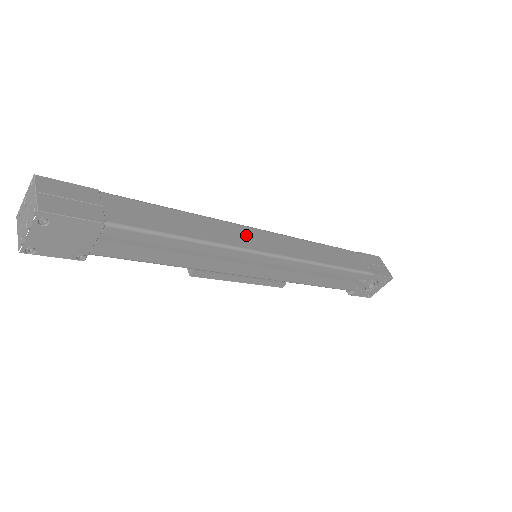
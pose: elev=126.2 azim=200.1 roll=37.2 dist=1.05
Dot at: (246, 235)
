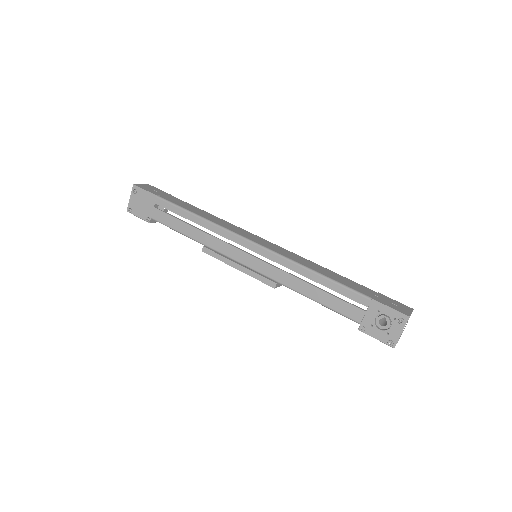
Dot at: (245, 233)
